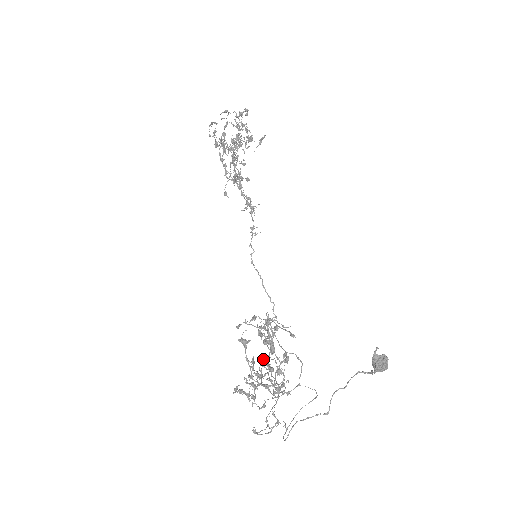
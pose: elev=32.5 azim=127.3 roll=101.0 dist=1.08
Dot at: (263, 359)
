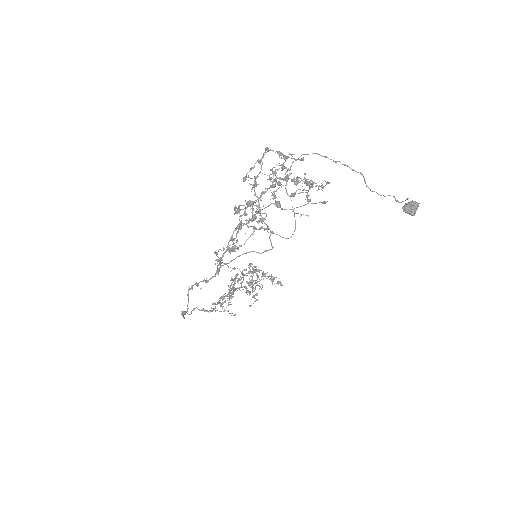
Dot at: occluded
